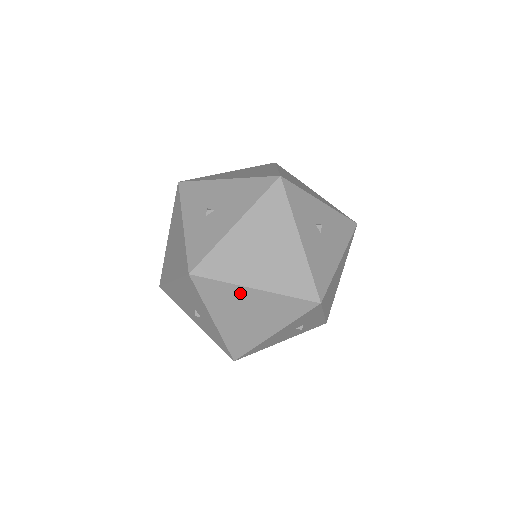
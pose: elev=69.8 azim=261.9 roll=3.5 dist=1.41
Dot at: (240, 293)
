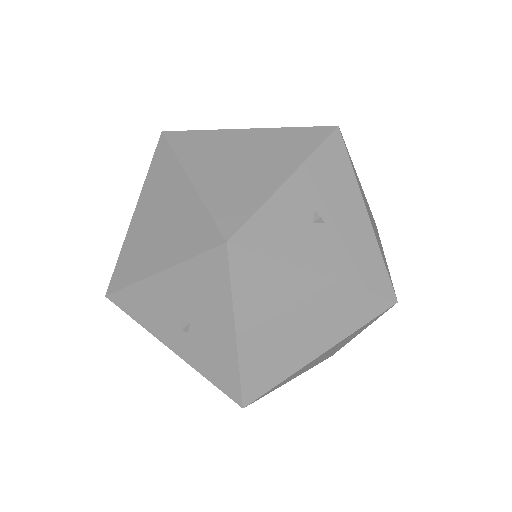
Dot at: occluded
